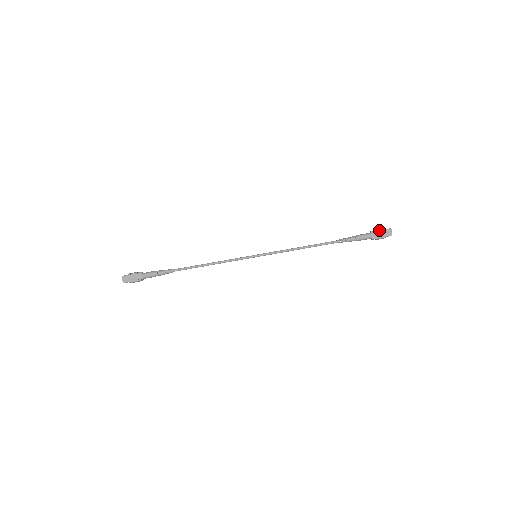
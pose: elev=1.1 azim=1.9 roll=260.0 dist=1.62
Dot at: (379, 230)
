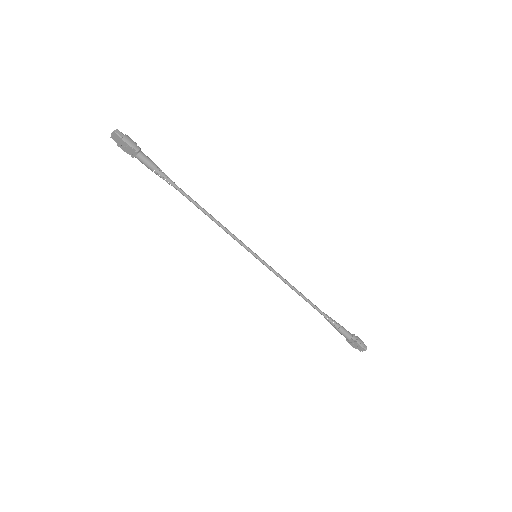
Dot at: (358, 344)
